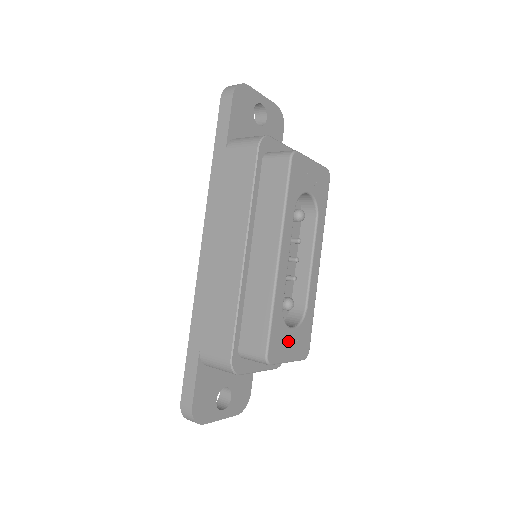
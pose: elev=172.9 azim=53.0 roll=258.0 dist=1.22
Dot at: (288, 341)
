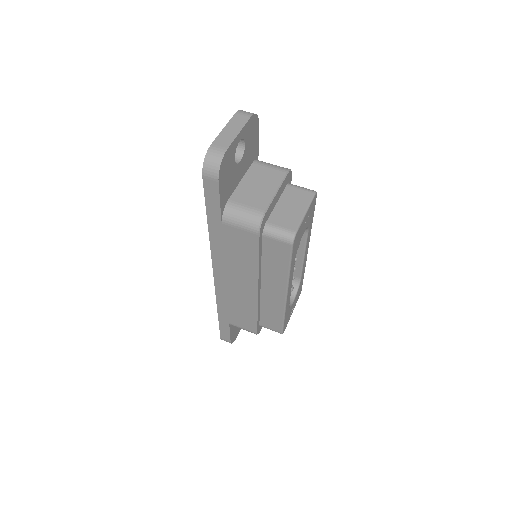
Dot at: (292, 308)
